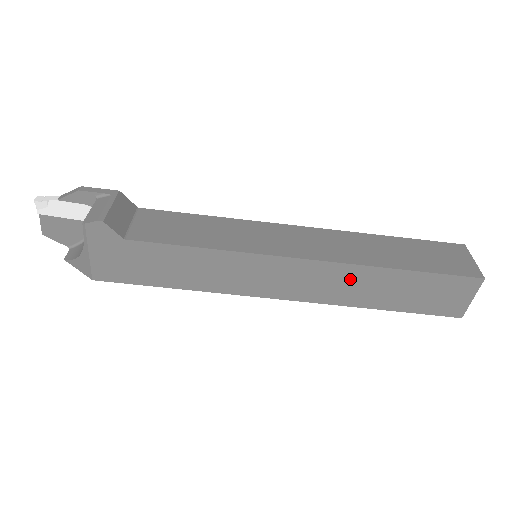
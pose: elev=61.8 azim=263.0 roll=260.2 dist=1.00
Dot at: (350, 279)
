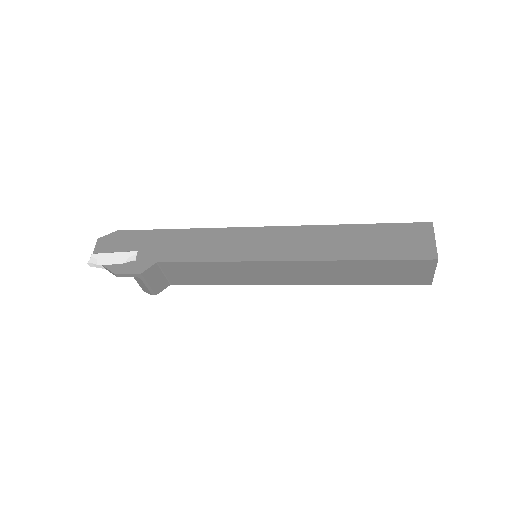
Dot at: occluded
